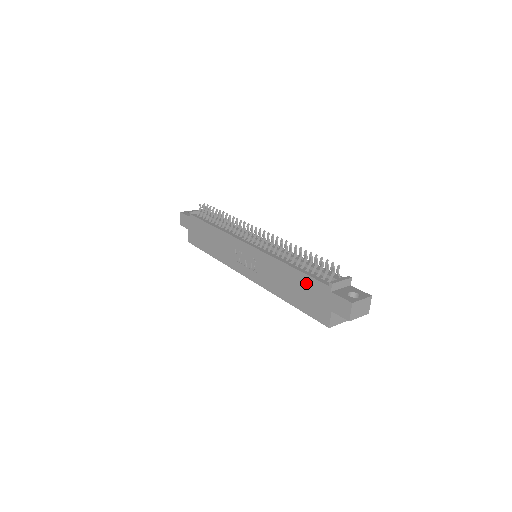
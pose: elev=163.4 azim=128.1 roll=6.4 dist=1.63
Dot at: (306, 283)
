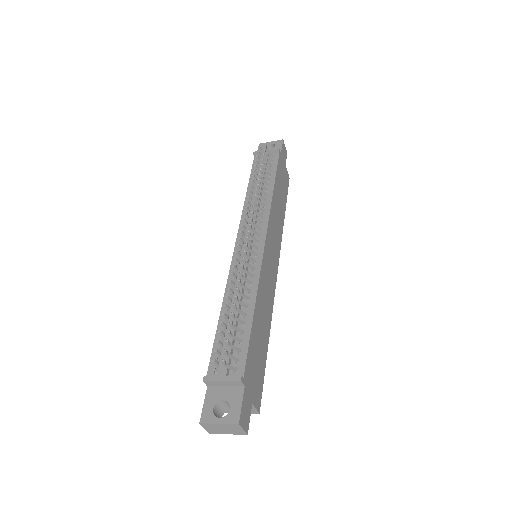
Dot at: occluded
